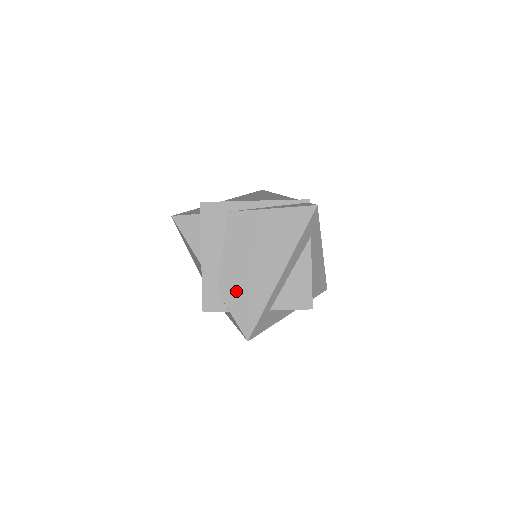
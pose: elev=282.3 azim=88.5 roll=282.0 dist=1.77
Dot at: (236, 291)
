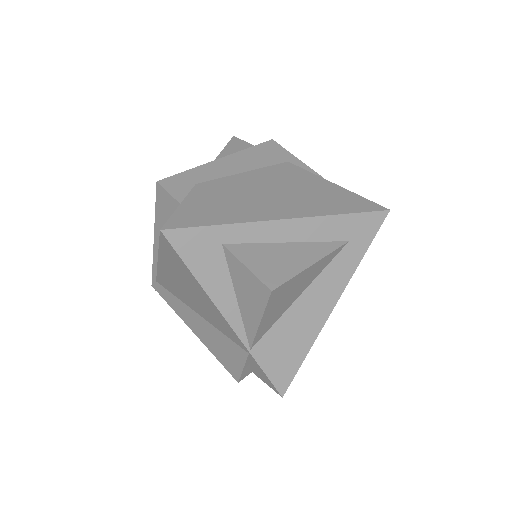
Dot at: (214, 196)
